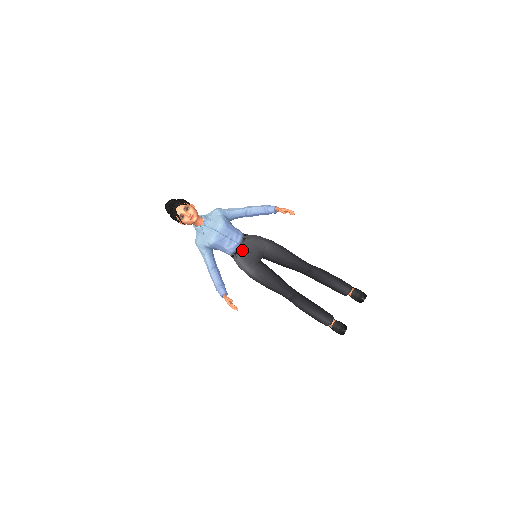
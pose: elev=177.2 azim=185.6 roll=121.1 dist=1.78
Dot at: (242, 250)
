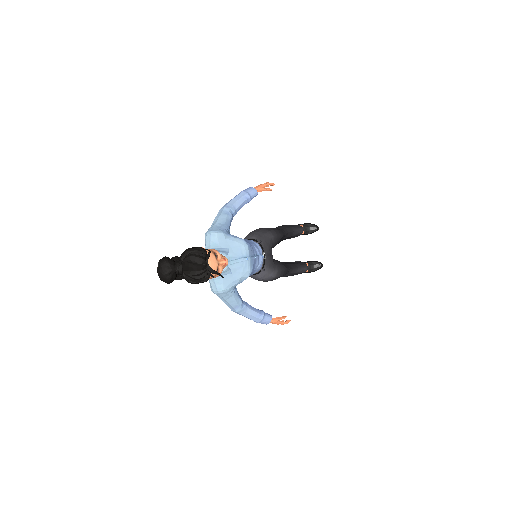
Dot at: (266, 258)
